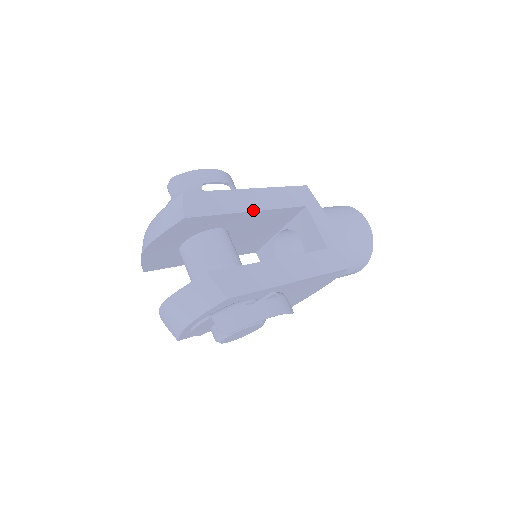
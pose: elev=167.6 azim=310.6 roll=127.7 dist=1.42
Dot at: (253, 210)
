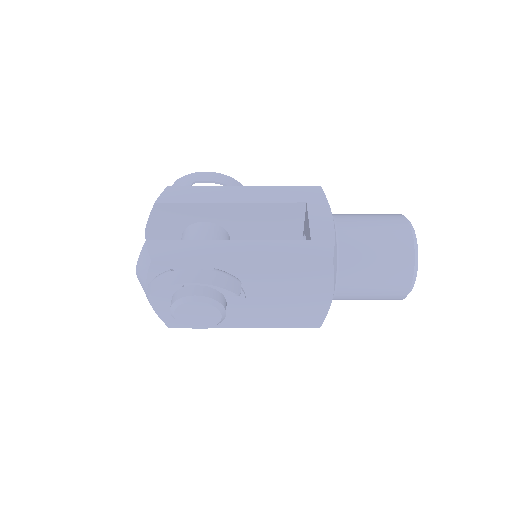
Dot at: (233, 202)
